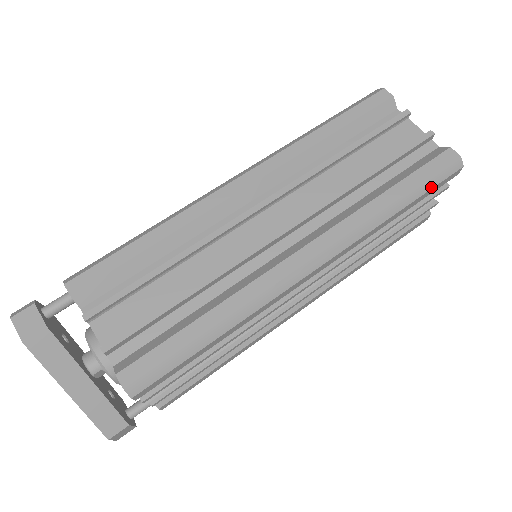
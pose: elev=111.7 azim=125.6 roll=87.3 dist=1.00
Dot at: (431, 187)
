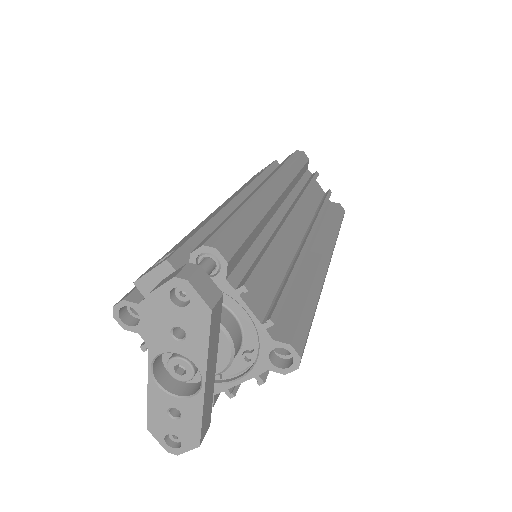
Dot at: occluded
